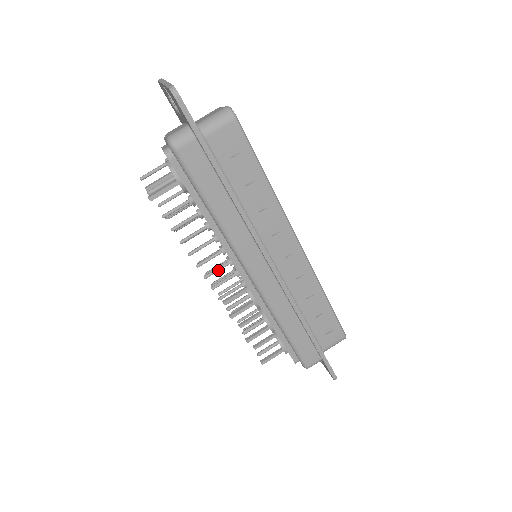
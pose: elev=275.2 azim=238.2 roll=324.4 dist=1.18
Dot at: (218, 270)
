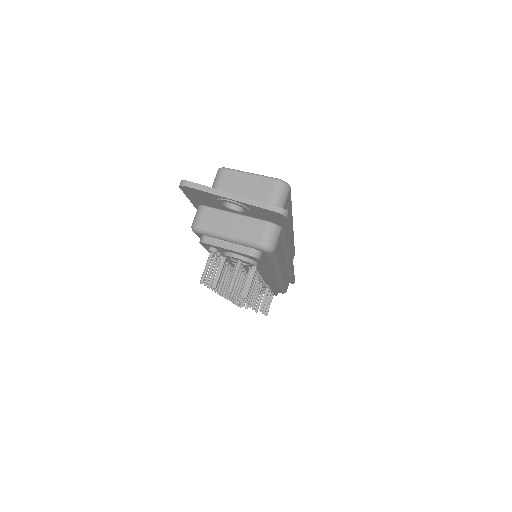
Dot at: (256, 292)
